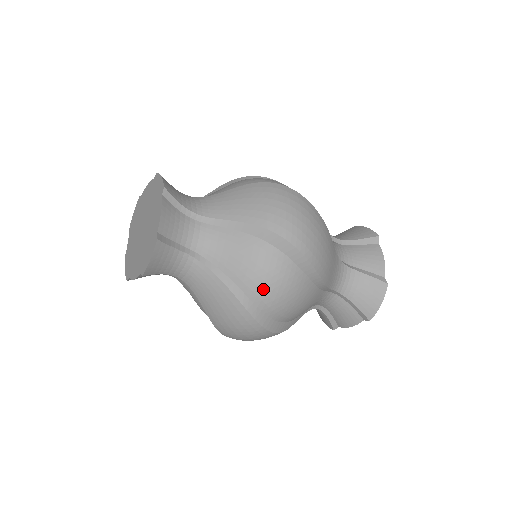
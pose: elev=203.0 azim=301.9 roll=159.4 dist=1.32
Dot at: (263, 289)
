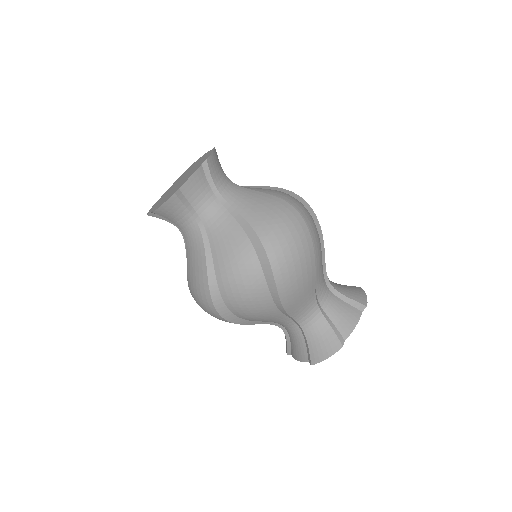
Dot at: (292, 200)
